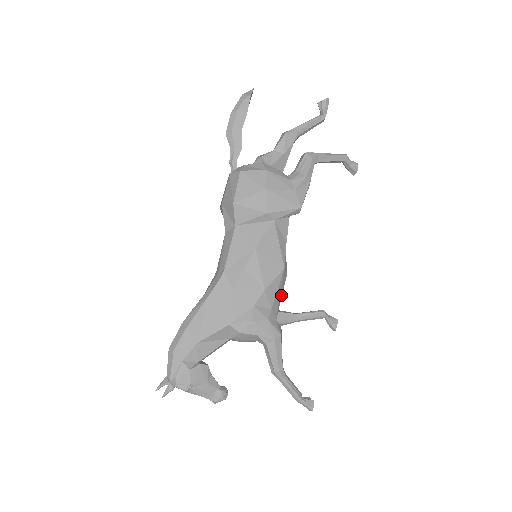
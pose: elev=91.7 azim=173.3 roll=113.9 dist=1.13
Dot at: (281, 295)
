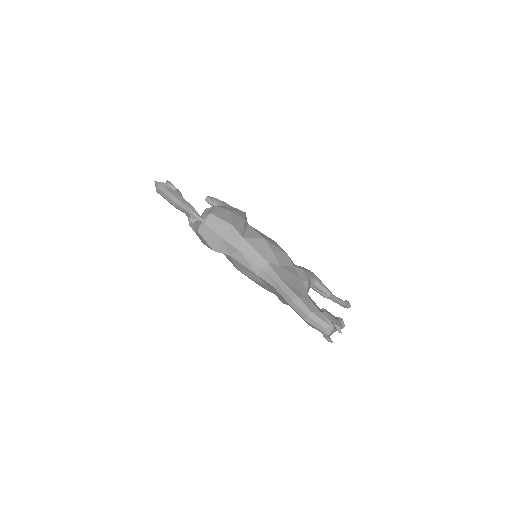
Dot at: occluded
